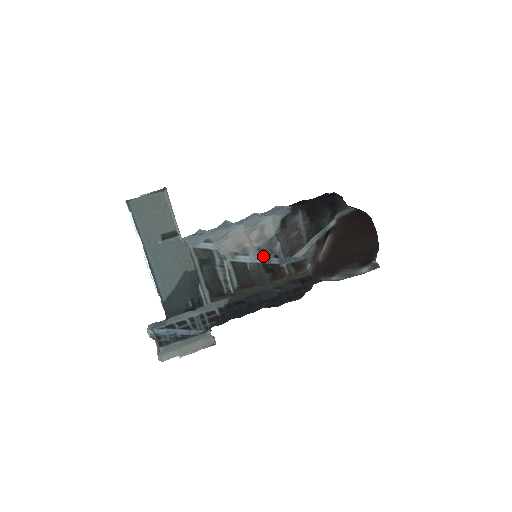
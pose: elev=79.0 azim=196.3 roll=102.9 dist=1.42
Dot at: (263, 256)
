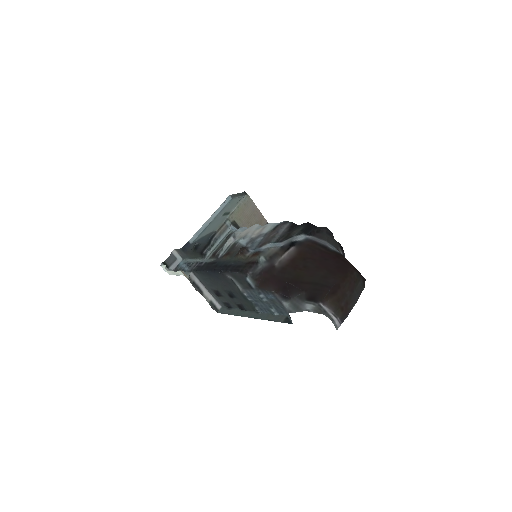
Dot at: (249, 242)
